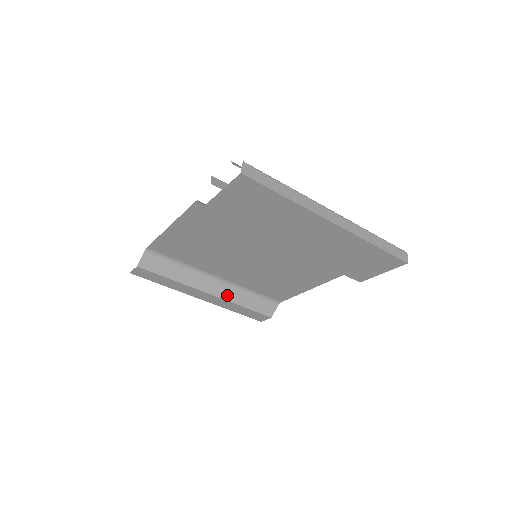
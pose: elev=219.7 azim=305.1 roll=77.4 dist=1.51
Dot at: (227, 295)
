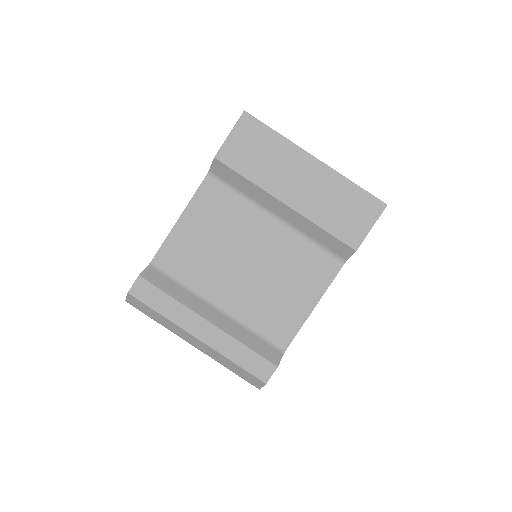
Dot at: (227, 328)
